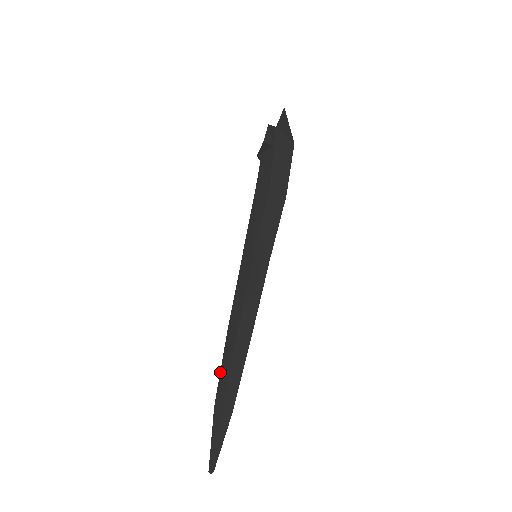
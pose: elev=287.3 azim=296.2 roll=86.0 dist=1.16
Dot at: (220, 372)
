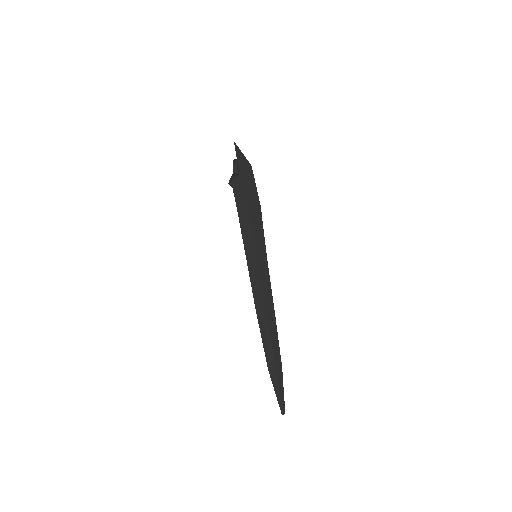
Dot at: (263, 345)
